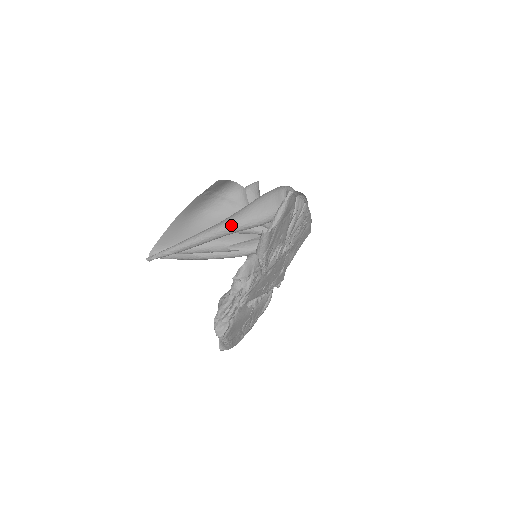
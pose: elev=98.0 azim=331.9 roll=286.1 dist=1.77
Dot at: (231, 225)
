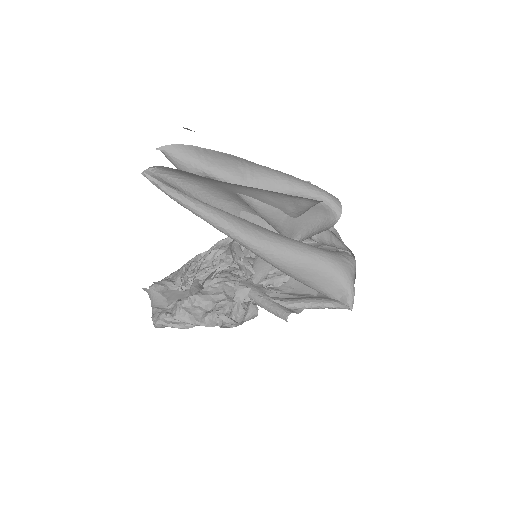
Dot at: (268, 258)
